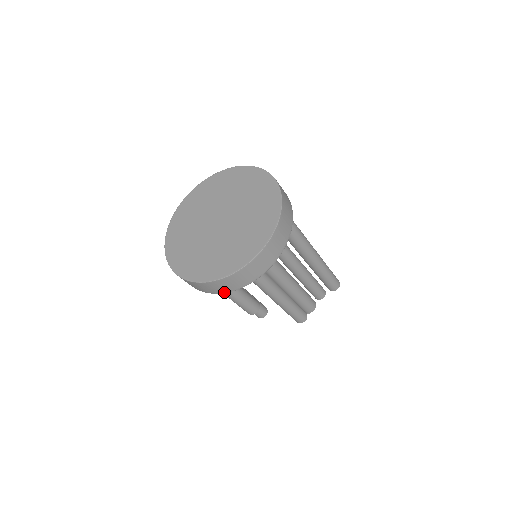
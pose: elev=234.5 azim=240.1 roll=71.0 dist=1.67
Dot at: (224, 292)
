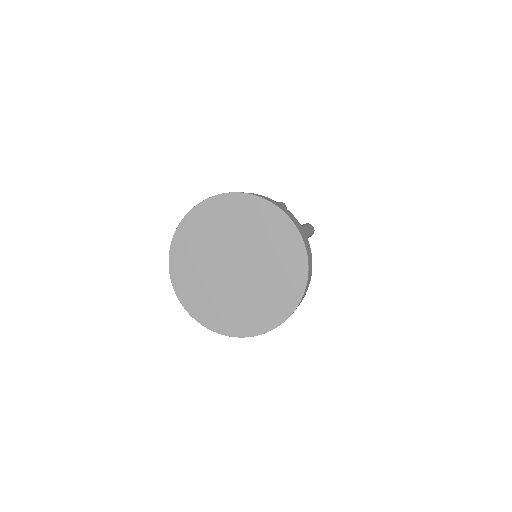
Dot at: (308, 286)
